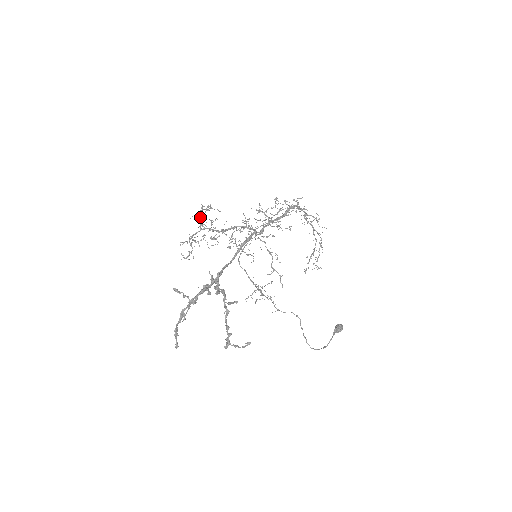
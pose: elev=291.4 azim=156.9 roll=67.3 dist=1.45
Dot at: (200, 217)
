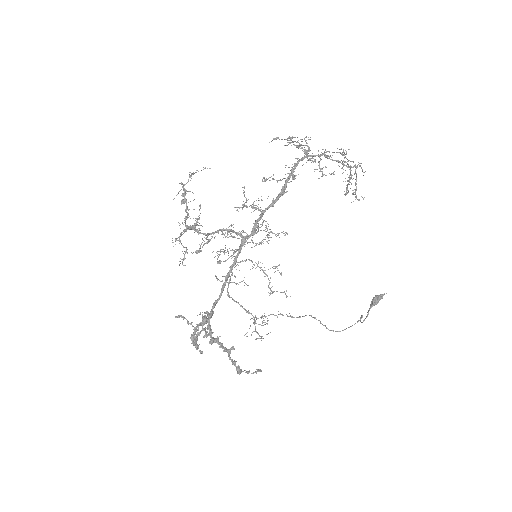
Dot at: (184, 198)
